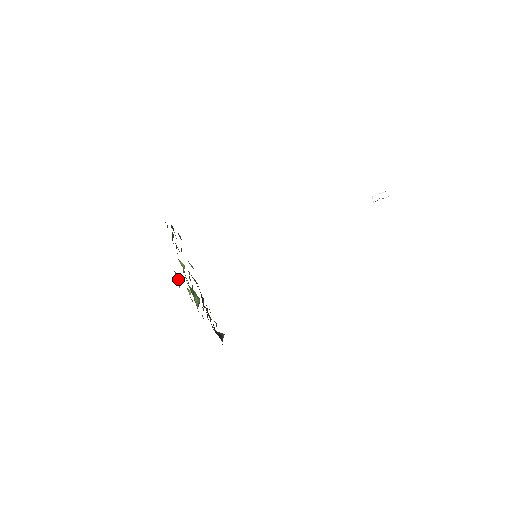
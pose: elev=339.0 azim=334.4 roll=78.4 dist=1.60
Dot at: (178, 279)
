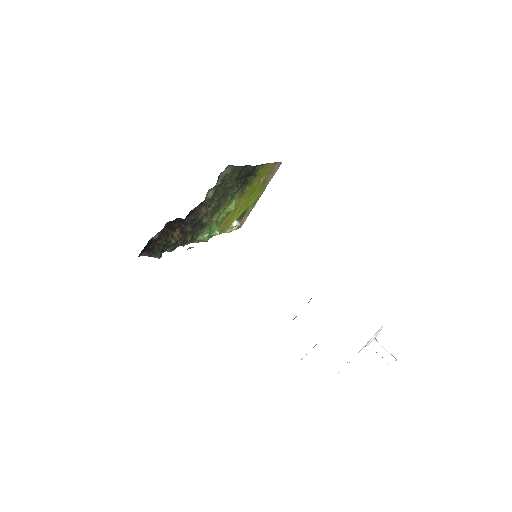
Dot at: (234, 224)
